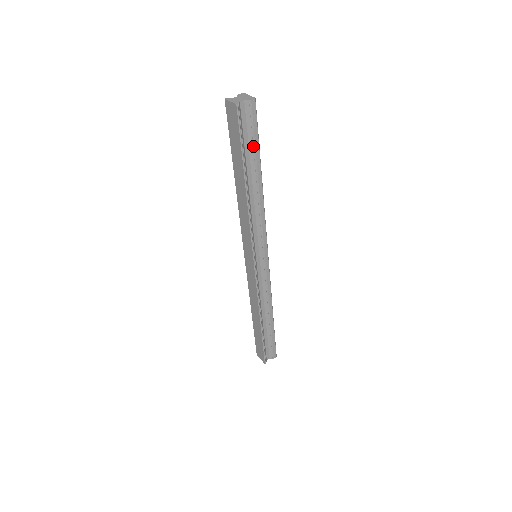
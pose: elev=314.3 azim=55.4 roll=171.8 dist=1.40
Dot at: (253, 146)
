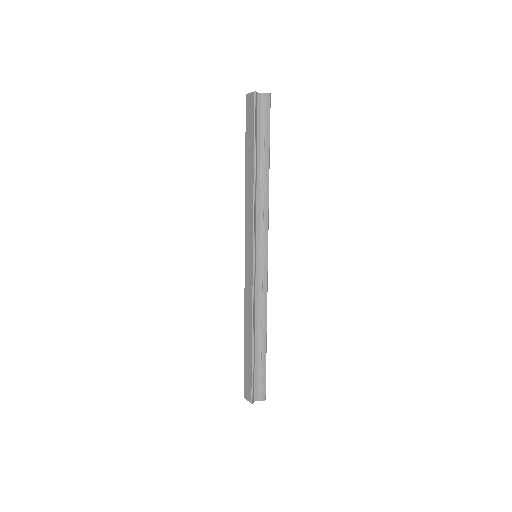
Dot at: (264, 135)
